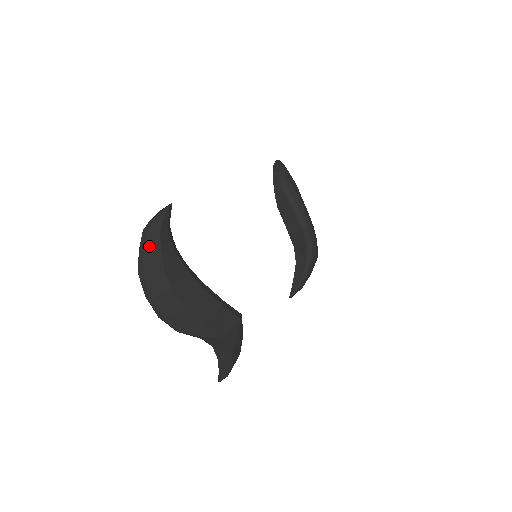
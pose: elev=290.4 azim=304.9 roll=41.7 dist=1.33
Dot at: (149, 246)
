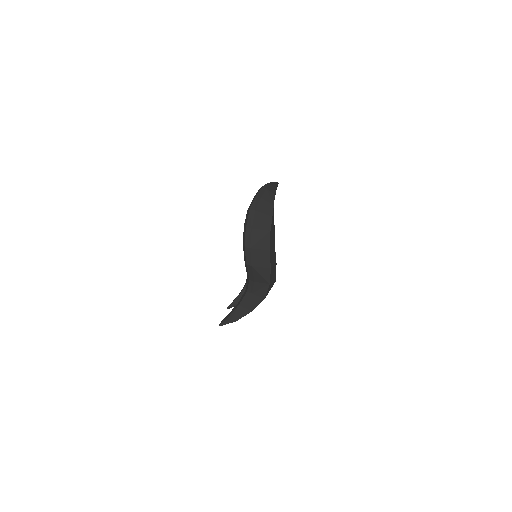
Dot at: (266, 197)
